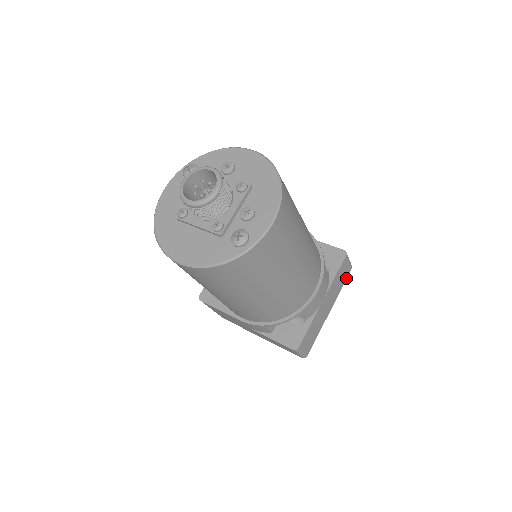
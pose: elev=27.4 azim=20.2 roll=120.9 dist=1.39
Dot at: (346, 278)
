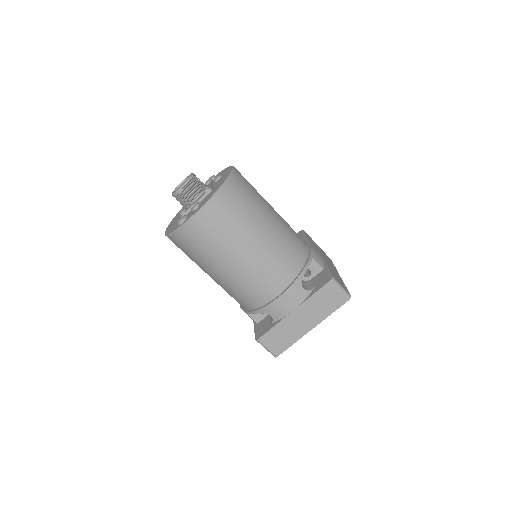
Dot at: (339, 306)
